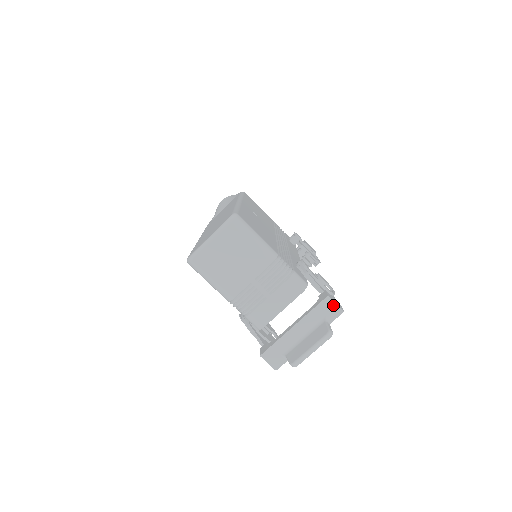
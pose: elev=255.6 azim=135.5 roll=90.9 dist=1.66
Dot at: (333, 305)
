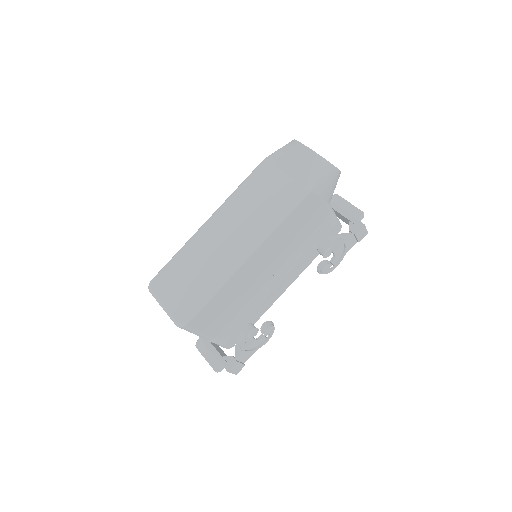
Dot at: (230, 372)
